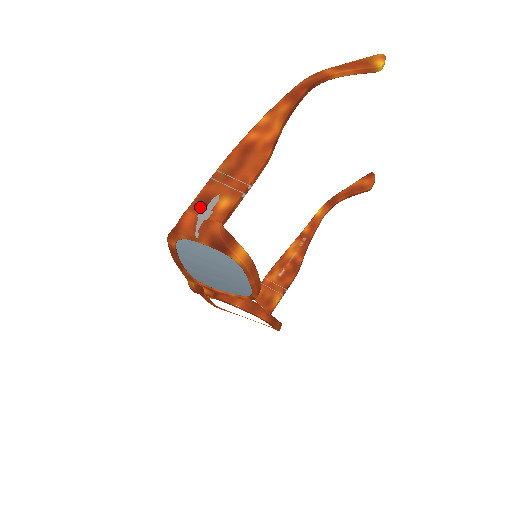
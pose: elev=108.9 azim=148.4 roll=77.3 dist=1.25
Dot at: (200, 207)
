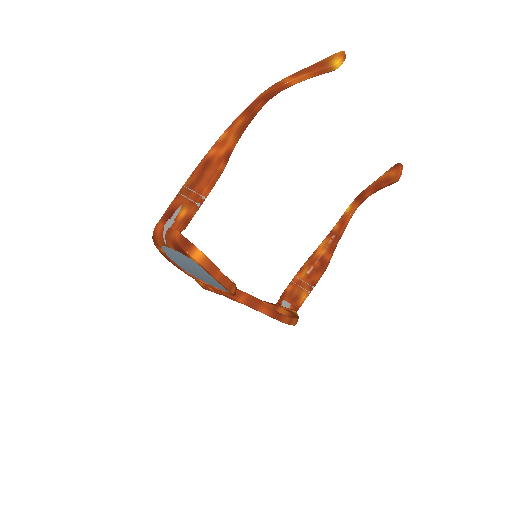
Dot at: (167, 218)
